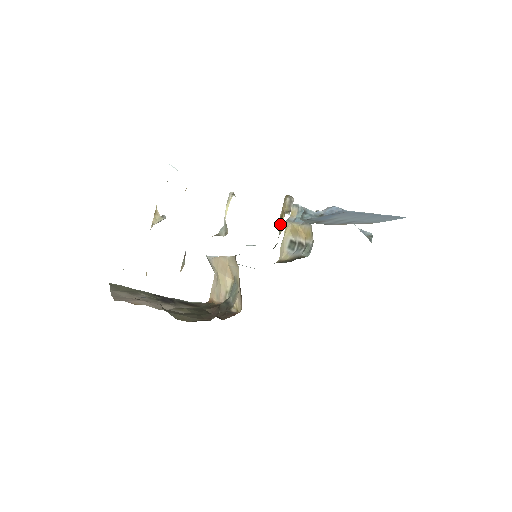
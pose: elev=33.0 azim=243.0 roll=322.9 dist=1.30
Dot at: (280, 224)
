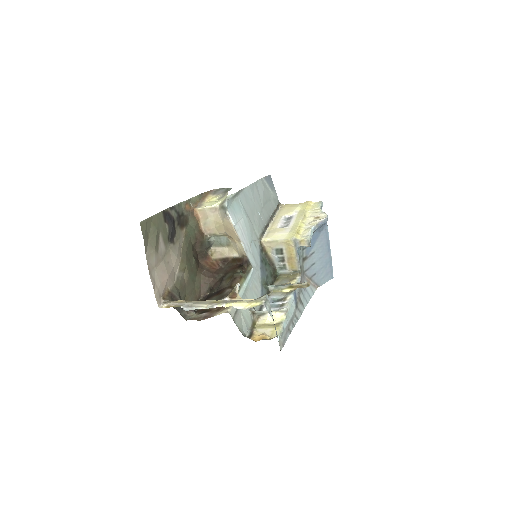
Dot at: (287, 287)
